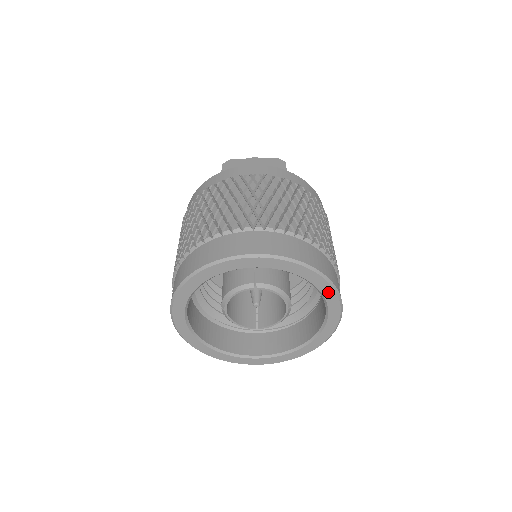
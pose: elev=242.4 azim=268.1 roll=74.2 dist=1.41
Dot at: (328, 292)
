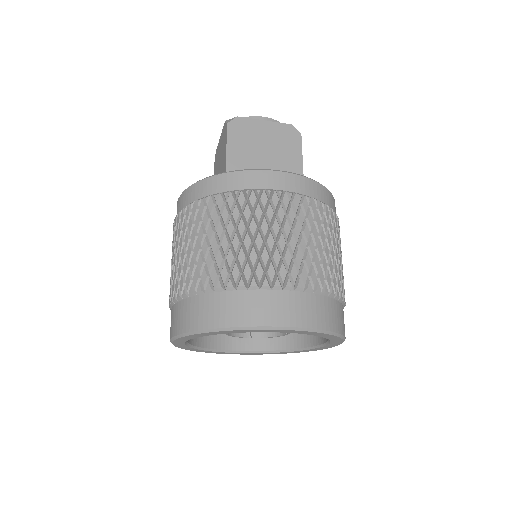
Dot at: (337, 341)
